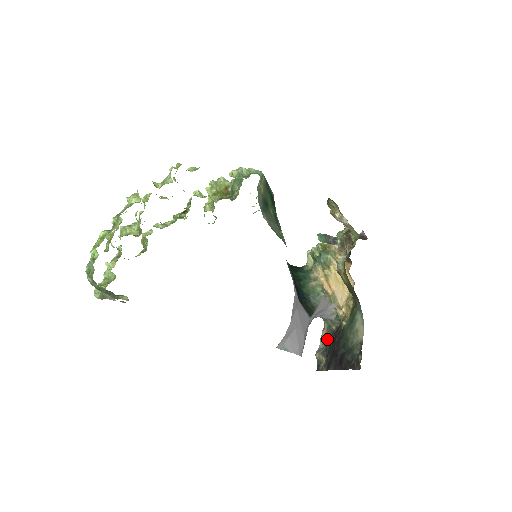
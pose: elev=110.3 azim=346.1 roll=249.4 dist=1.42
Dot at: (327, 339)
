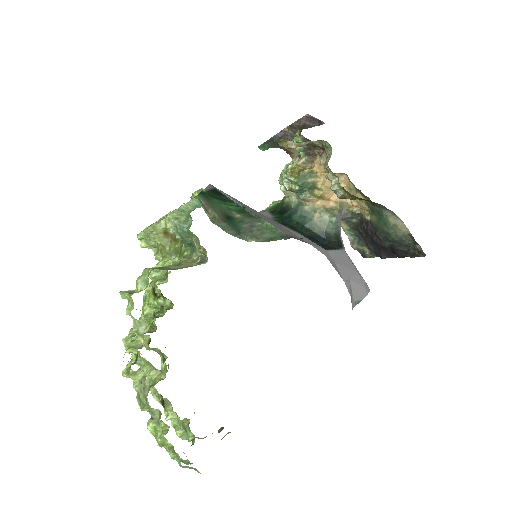
Dot at: (353, 231)
